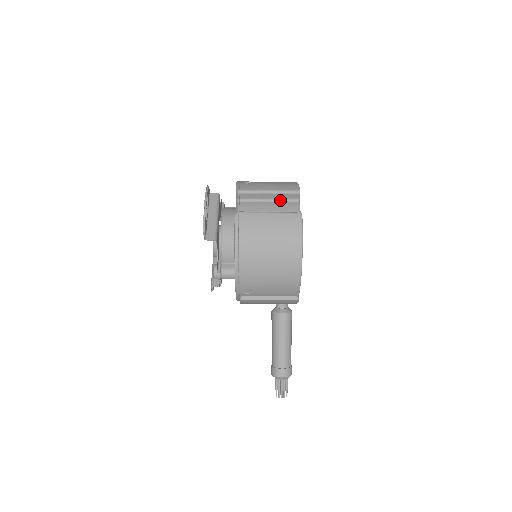
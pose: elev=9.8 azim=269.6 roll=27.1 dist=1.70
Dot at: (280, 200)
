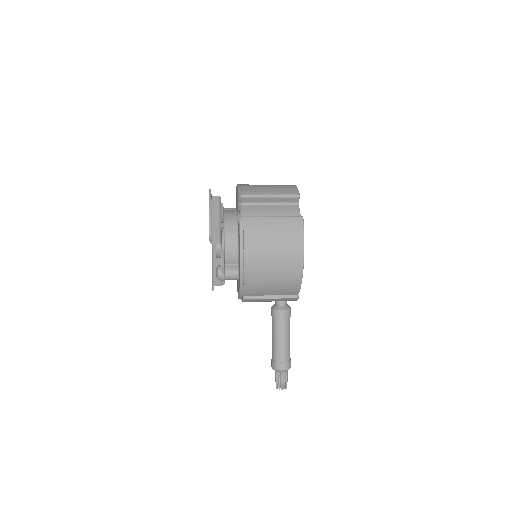
Dot at: (280, 203)
